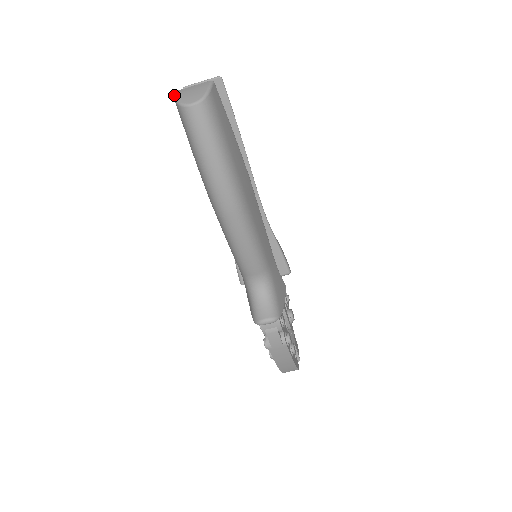
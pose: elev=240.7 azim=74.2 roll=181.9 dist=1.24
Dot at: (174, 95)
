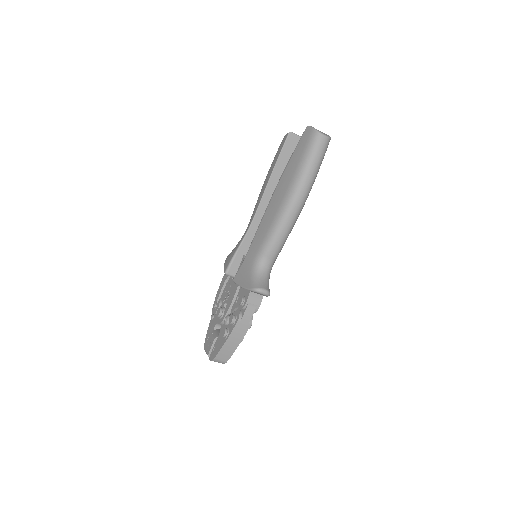
Dot at: (311, 126)
